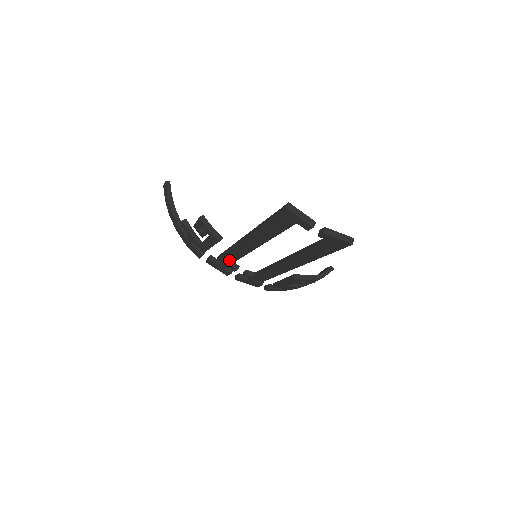
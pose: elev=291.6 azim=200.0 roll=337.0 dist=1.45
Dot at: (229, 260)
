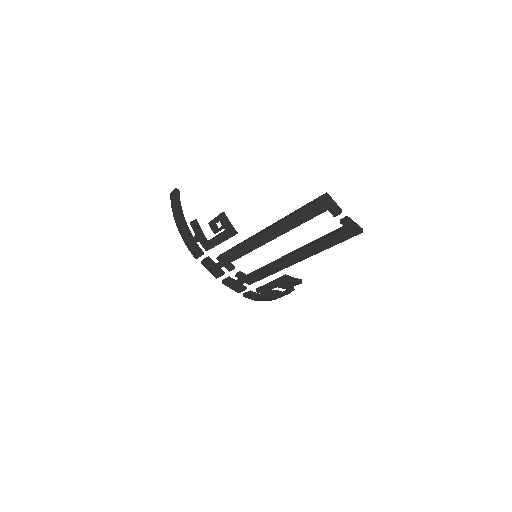
Dot at: (231, 258)
